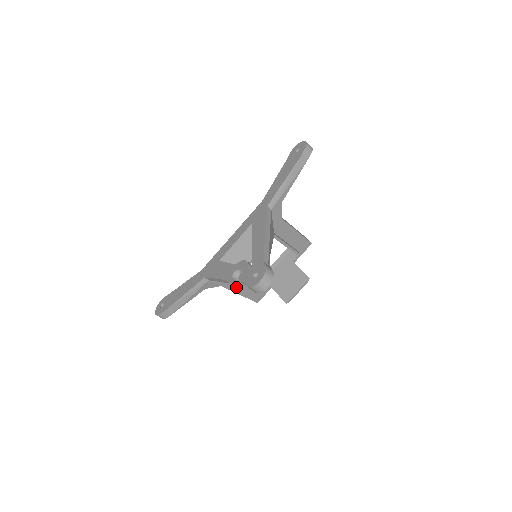
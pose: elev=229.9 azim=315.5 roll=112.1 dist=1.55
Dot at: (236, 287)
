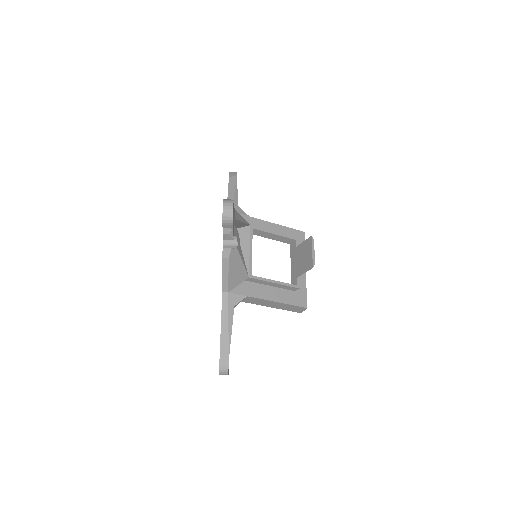
Dot at: (265, 294)
